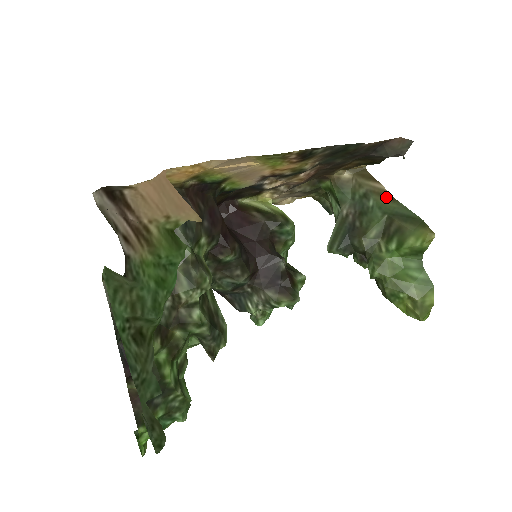
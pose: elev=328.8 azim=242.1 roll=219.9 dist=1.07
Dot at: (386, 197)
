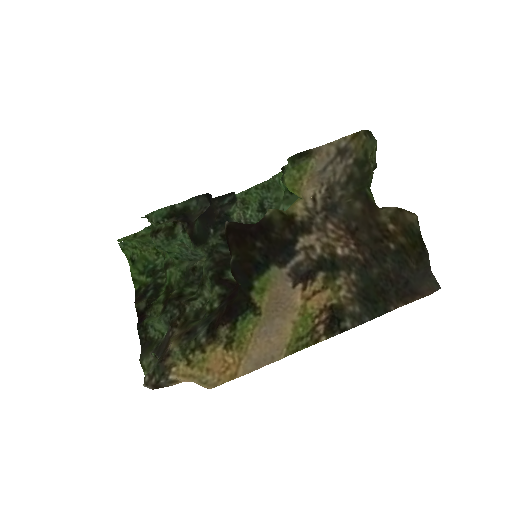
Dot at: occluded
